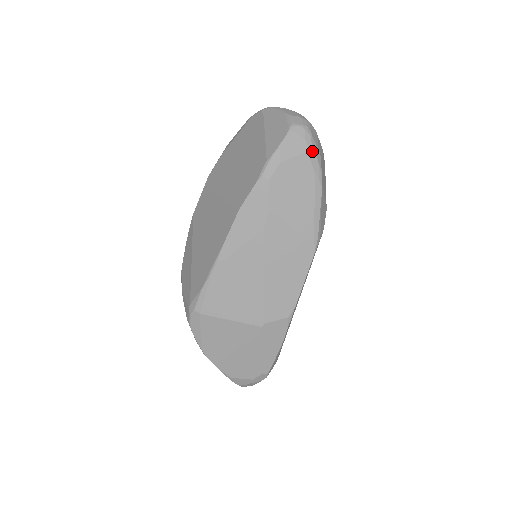
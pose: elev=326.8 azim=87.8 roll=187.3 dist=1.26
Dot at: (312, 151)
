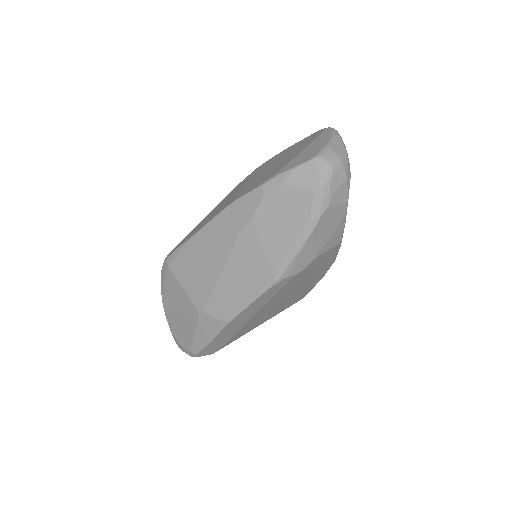
Dot at: (320, 192)
